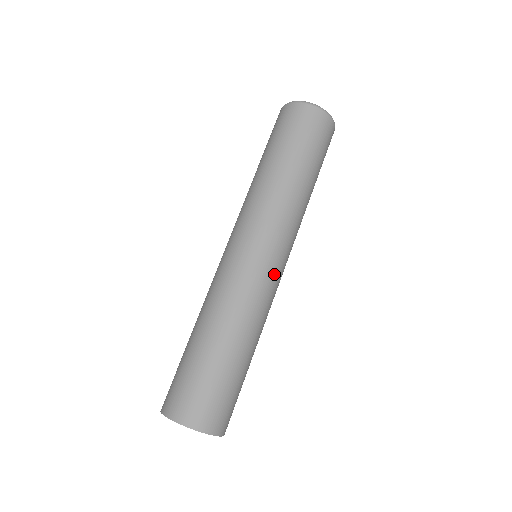
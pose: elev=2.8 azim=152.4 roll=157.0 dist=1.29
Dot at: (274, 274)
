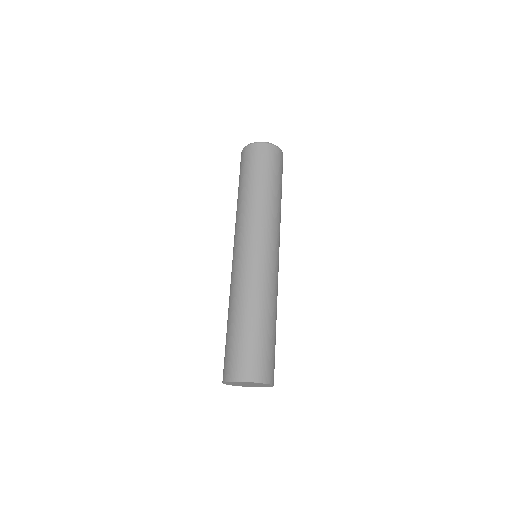
Dot at: occluded
